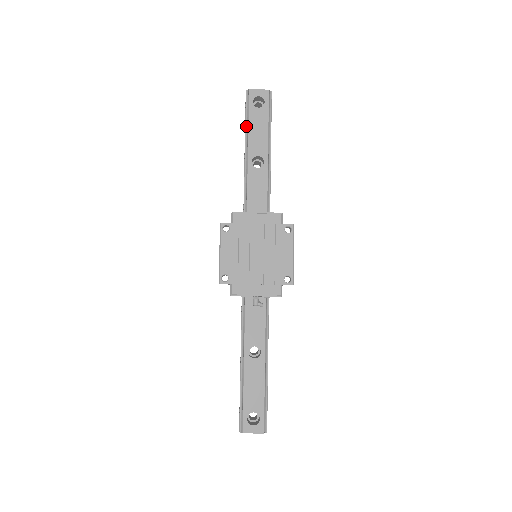
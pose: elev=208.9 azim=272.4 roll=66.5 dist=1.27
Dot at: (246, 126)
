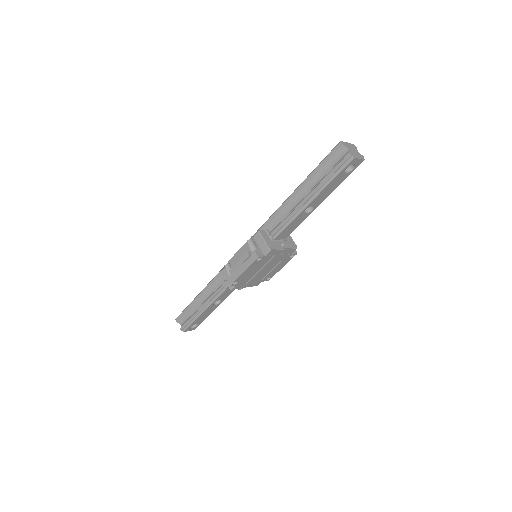
Dot at: (325, 183)
